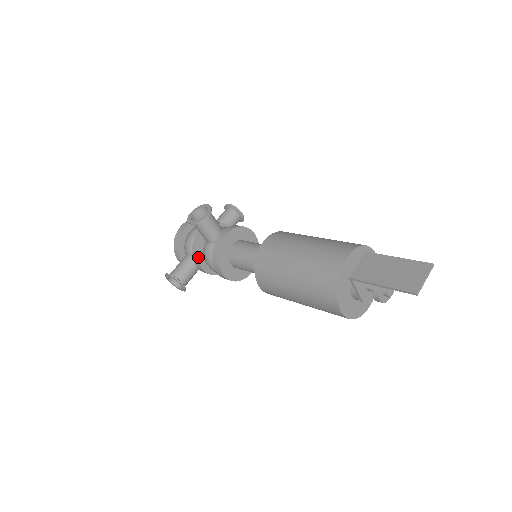
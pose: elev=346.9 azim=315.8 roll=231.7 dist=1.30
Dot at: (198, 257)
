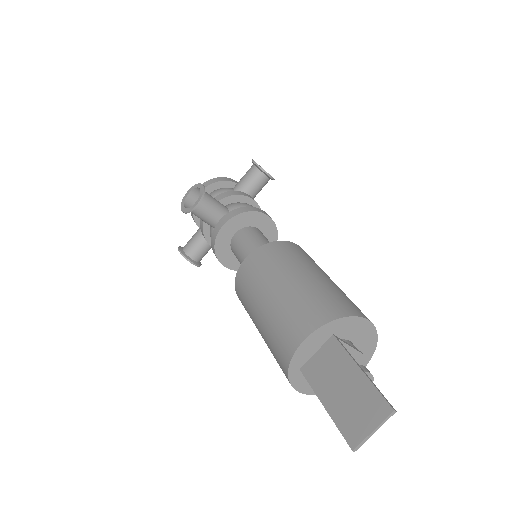
Dot at: (205, 237)
